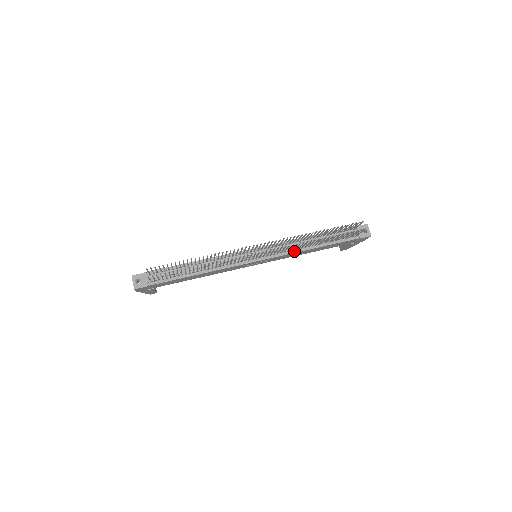
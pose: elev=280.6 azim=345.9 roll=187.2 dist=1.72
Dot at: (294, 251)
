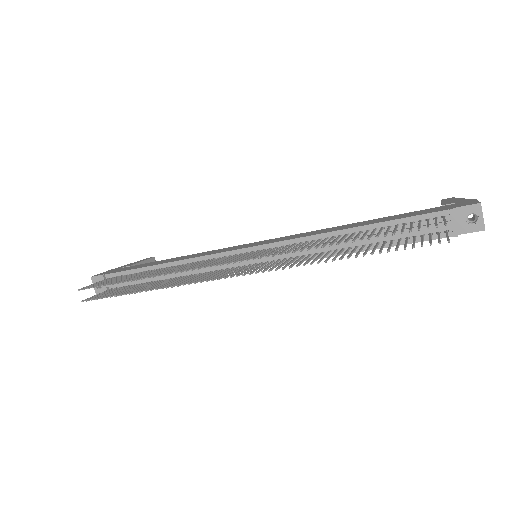
Dot at: (315, 256)
